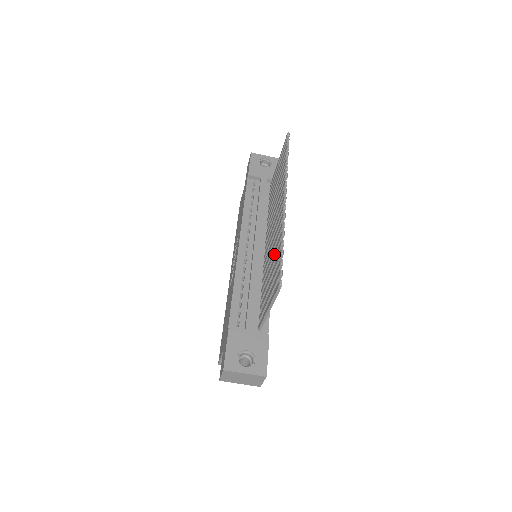
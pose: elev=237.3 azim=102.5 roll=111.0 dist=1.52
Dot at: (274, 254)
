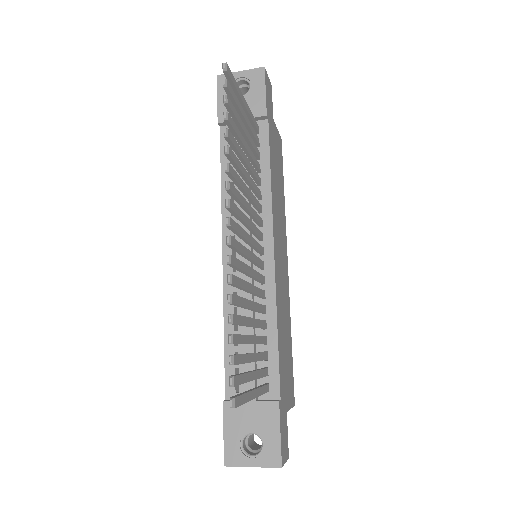
Dot at: (242, 307)
